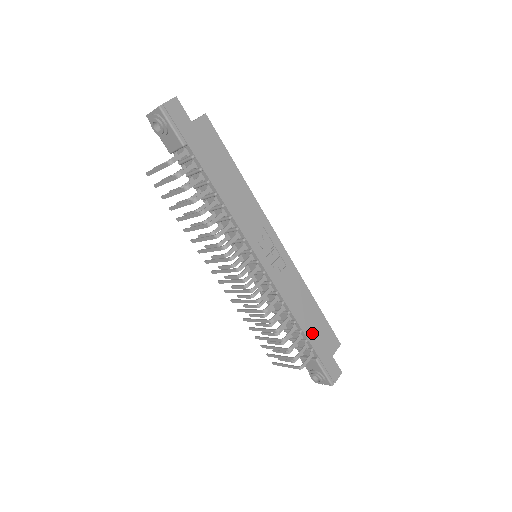
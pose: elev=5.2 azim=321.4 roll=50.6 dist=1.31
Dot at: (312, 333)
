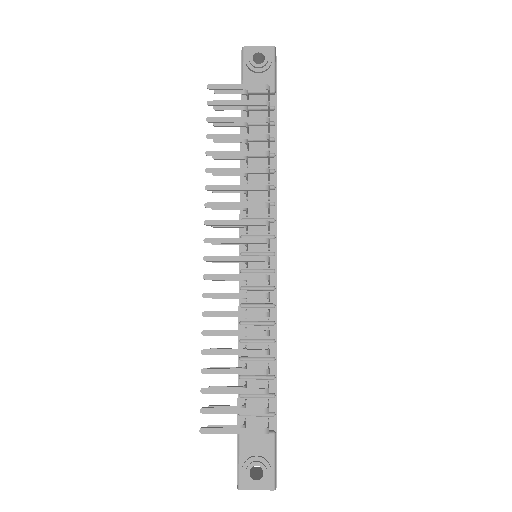
Dot at: occluded
